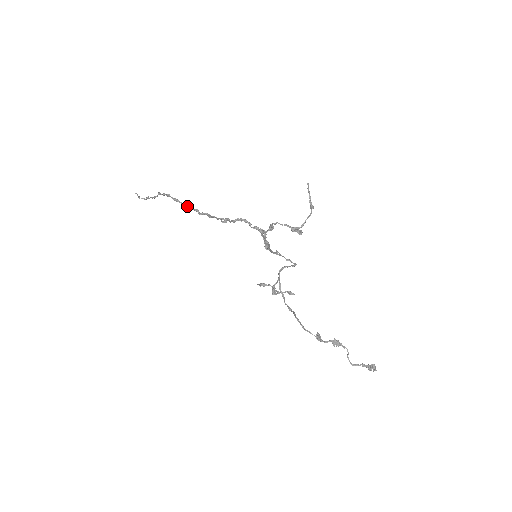
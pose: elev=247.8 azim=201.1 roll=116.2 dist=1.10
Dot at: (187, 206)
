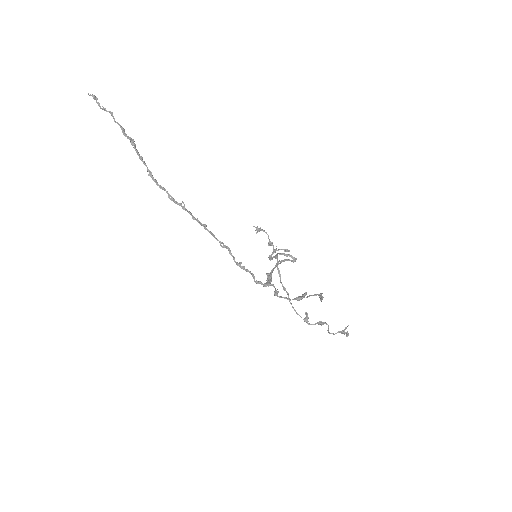
Dot at: (177, 203)
